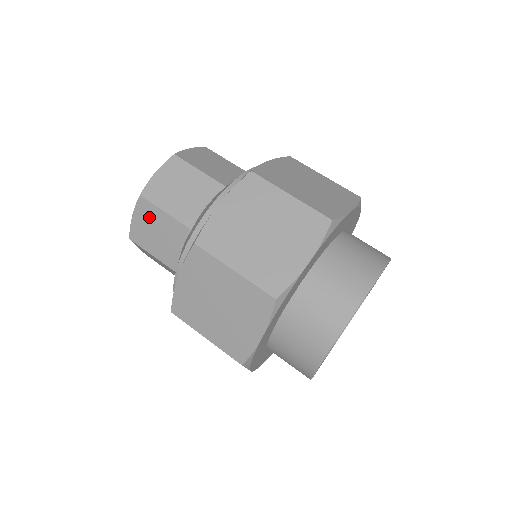
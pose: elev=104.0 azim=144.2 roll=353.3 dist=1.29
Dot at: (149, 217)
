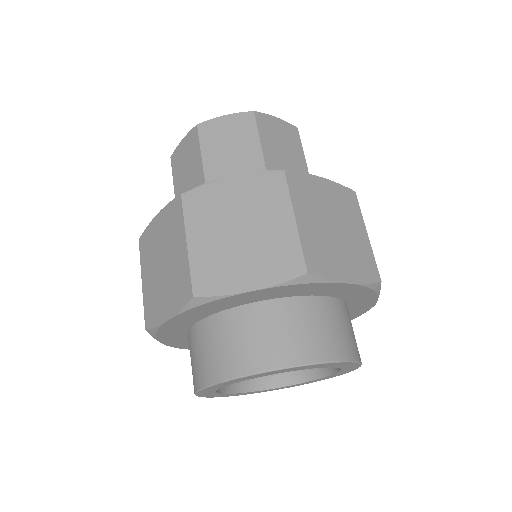
Dot at: (191, 149)
